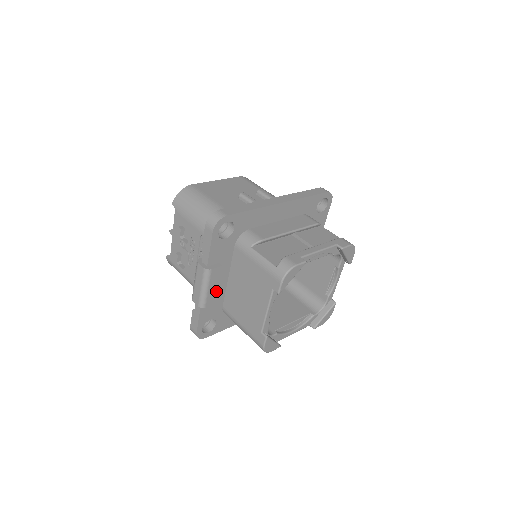
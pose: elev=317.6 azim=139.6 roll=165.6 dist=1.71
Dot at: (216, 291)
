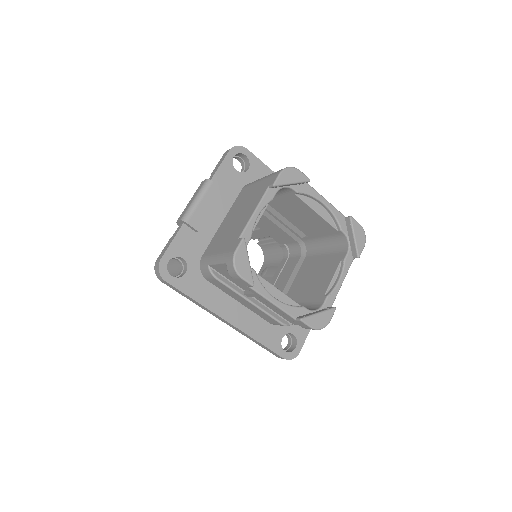
Dot at: (206, 215)
